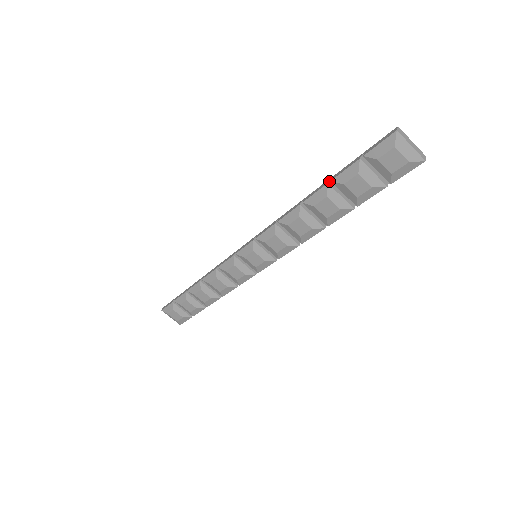
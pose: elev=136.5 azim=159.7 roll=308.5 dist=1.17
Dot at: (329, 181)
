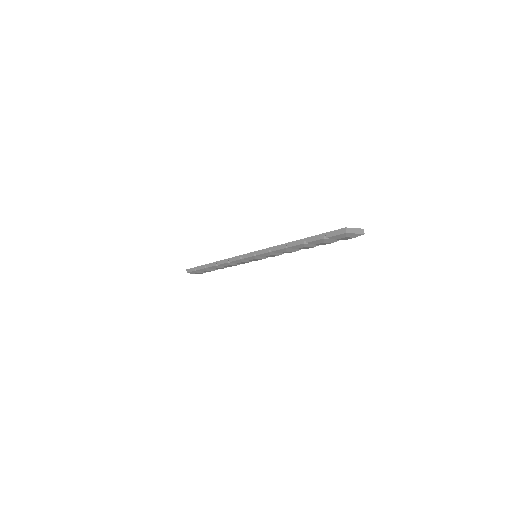
Dot at: (304, 241)
